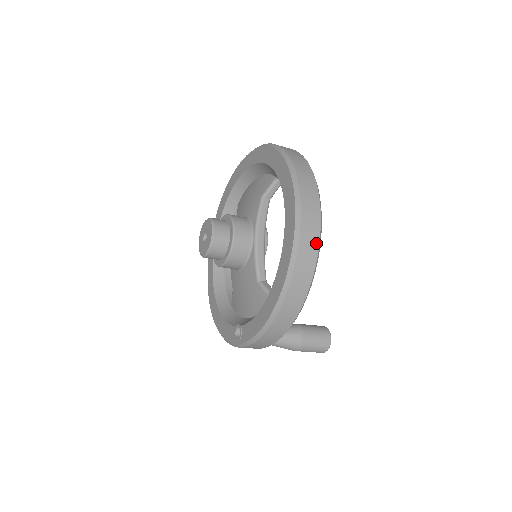
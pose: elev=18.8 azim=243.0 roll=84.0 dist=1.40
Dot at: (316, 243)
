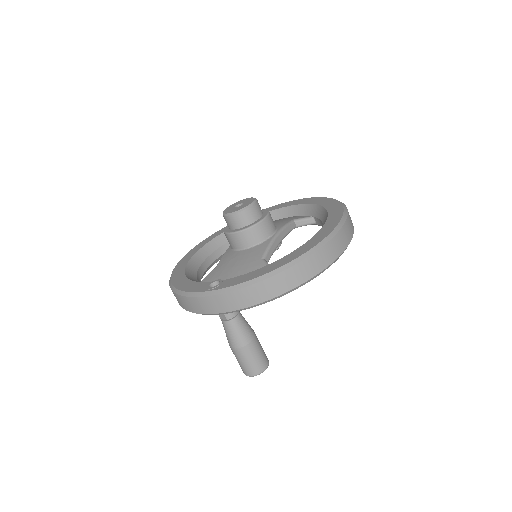
Dot at: (343, 248)
